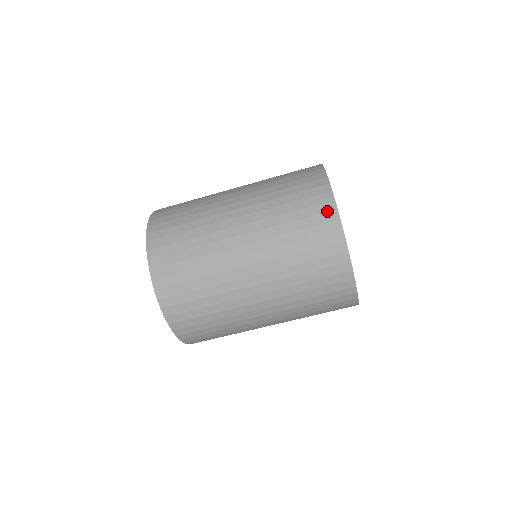
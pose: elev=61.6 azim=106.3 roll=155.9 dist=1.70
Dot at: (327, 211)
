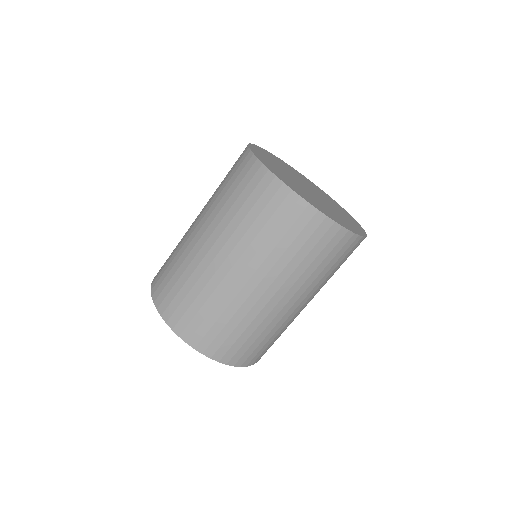
Dot at: (256, 171)
